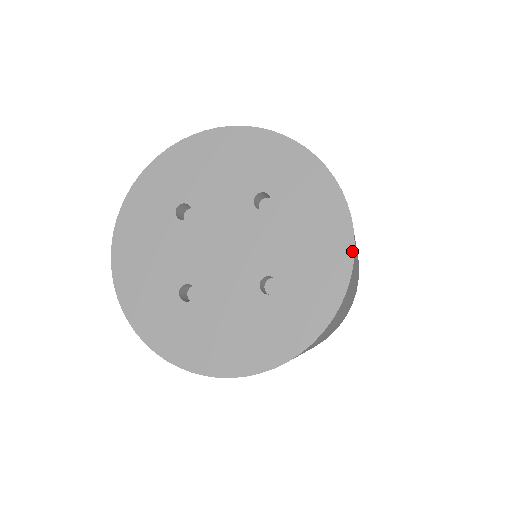
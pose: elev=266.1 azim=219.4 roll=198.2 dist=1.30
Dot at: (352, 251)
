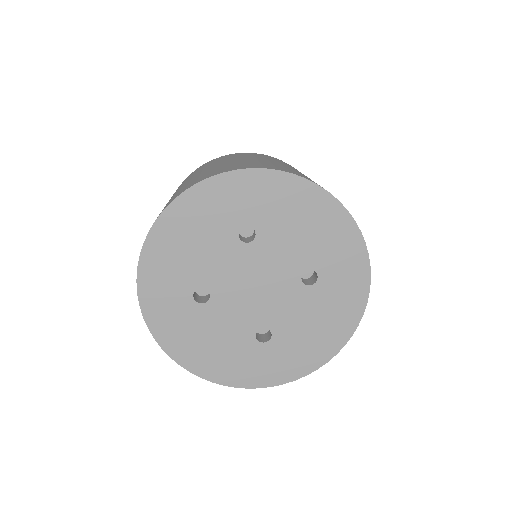
Dot at: (333, 356)
